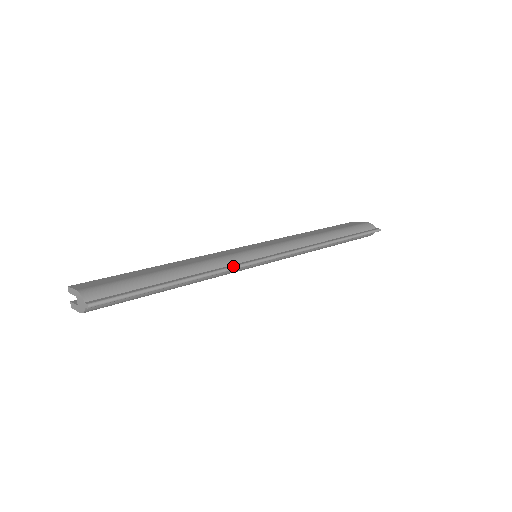
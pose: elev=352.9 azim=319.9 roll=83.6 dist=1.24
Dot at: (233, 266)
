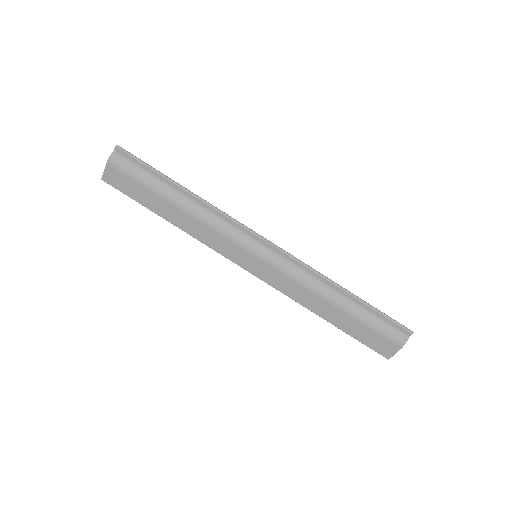
Dot at: (228, 215)
